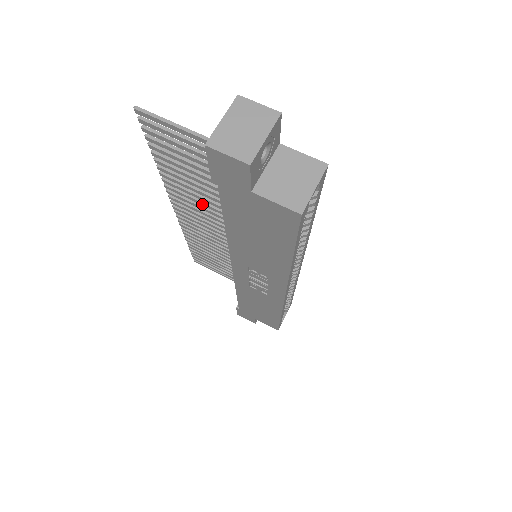
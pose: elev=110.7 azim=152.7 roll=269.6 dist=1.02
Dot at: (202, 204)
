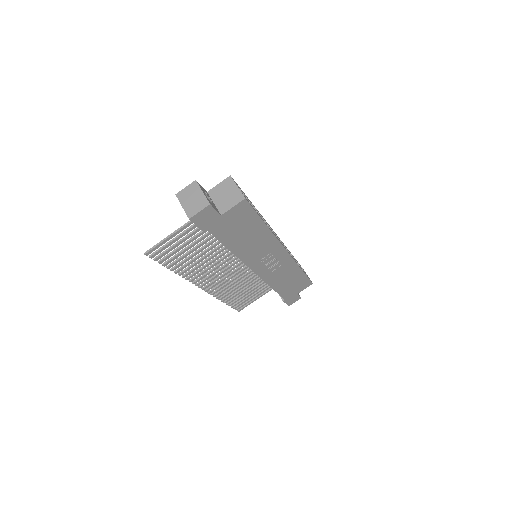
Dot at: (209, 264)
